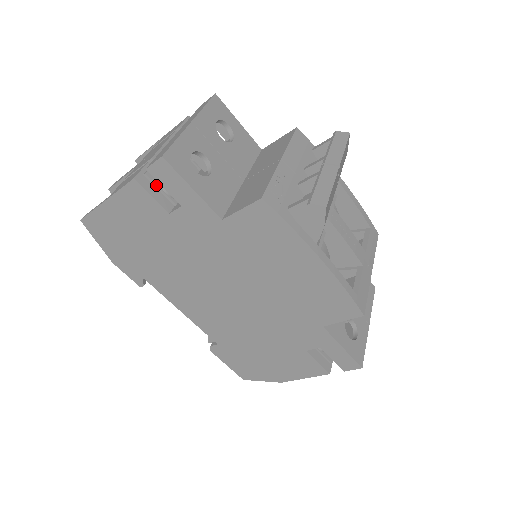
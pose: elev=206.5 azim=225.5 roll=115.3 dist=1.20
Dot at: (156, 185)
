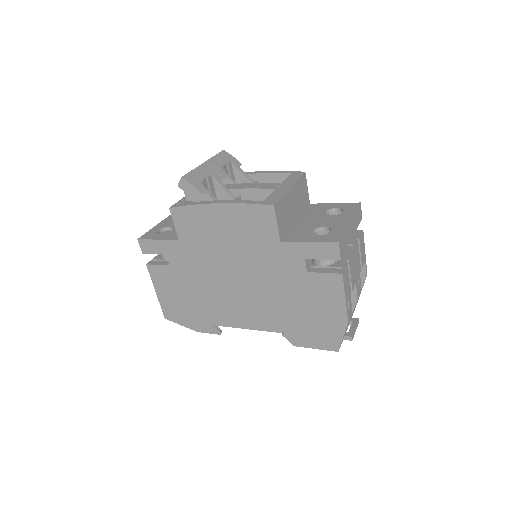
Dot at: (160, 260)
